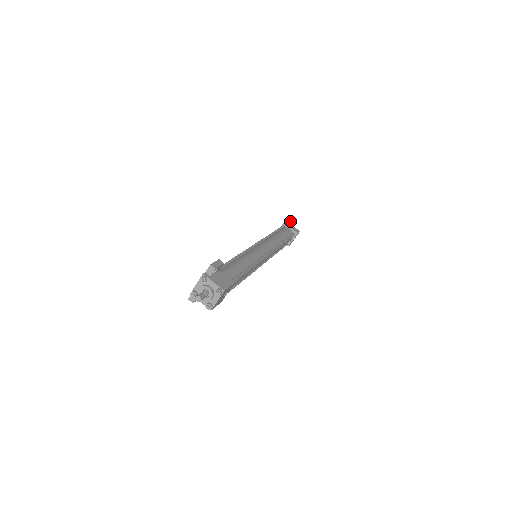
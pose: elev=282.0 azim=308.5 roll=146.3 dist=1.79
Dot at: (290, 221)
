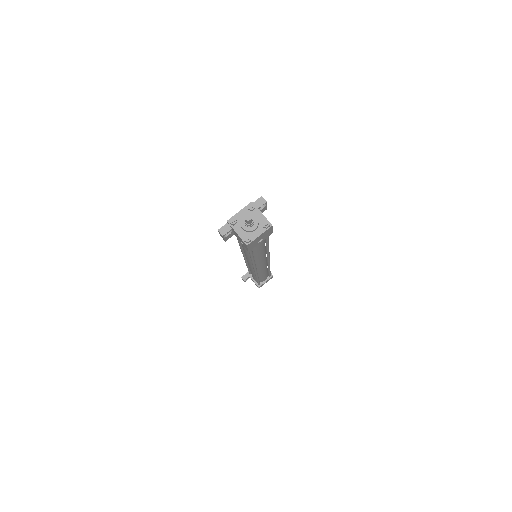
Dot at: occluded
